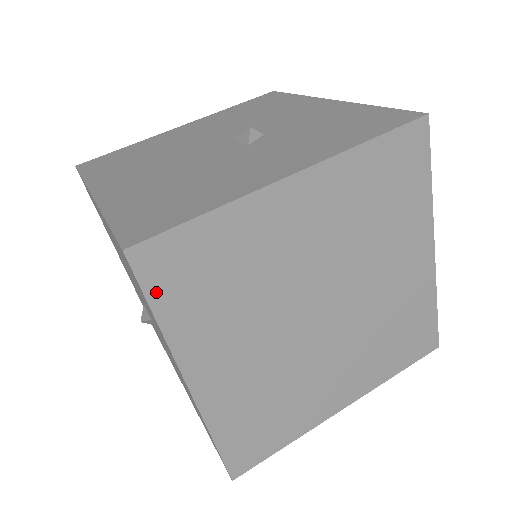
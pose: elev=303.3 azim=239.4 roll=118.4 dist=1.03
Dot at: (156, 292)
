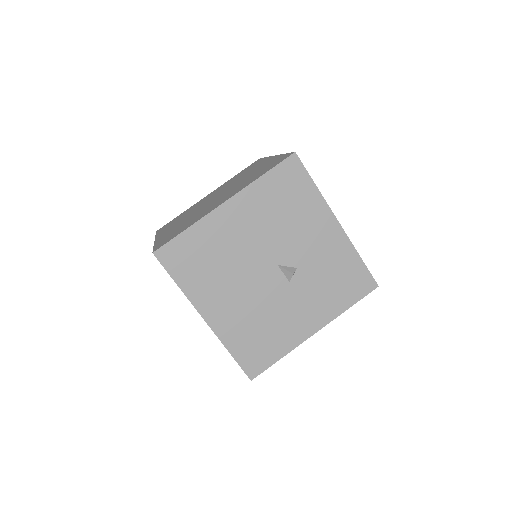
Dot at: occluded
